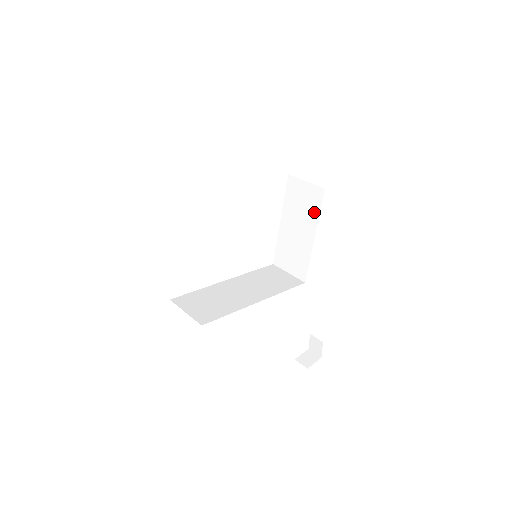
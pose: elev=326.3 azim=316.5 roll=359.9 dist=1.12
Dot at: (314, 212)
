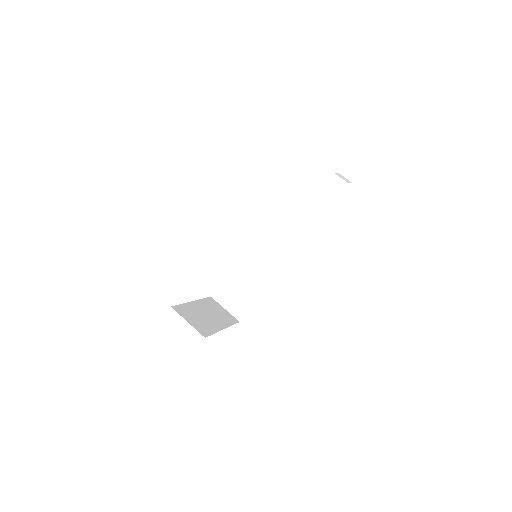
Dot at: occluded
